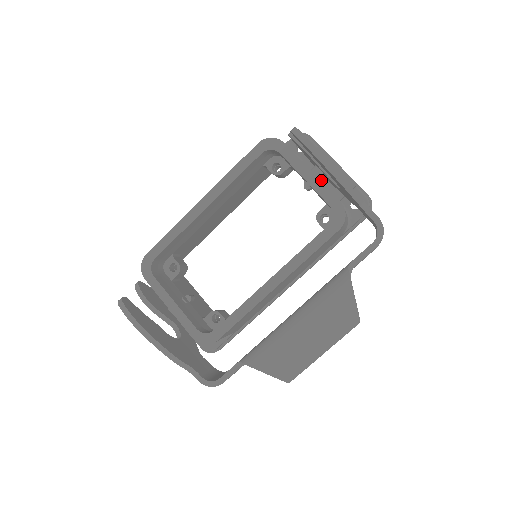
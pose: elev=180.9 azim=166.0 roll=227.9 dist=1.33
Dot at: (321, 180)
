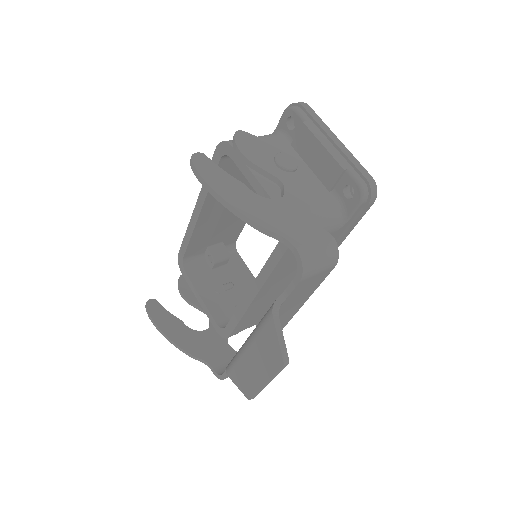
Dot at: occluded
